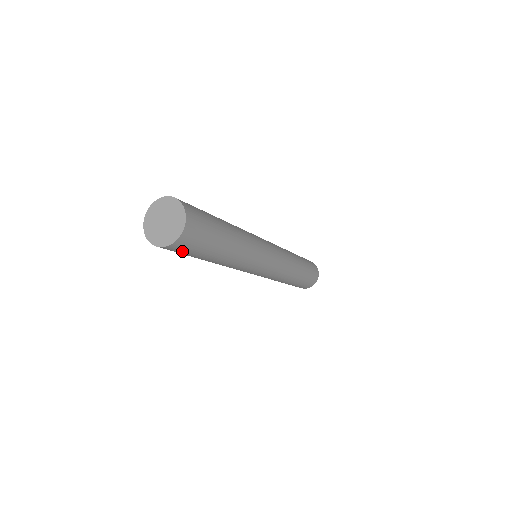
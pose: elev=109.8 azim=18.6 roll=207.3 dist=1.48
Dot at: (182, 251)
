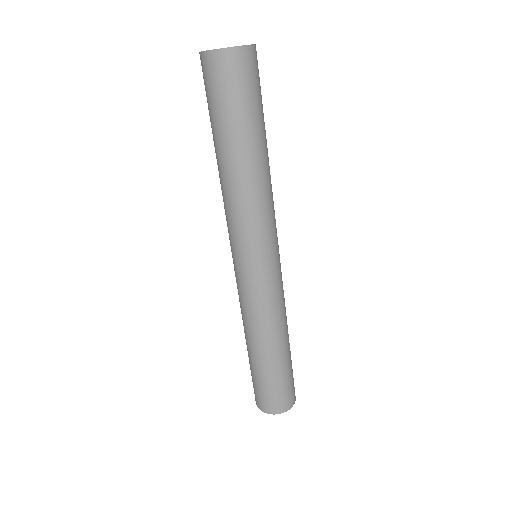
Dot at: (245, 80)
